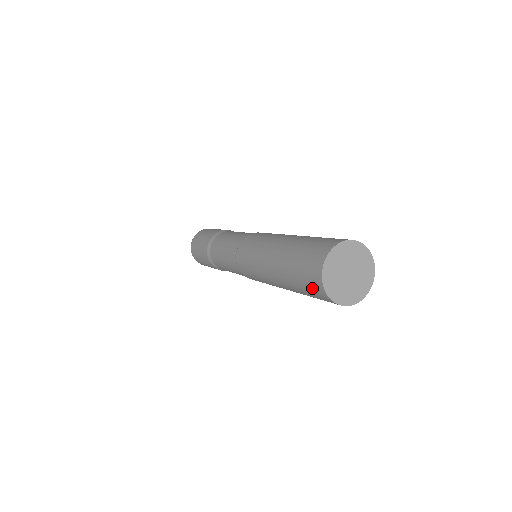
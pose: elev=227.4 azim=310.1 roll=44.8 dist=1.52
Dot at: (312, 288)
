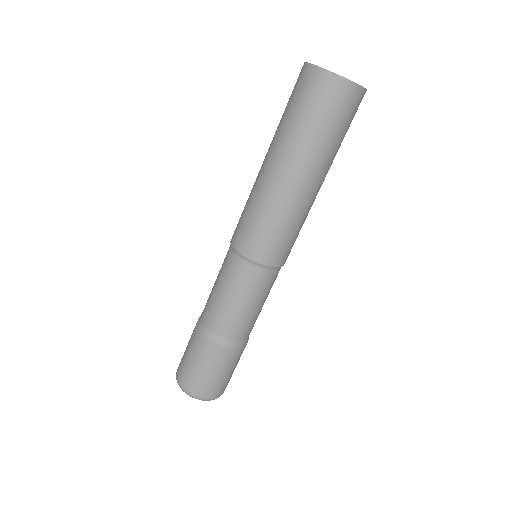
Dot at: (315, 93)
